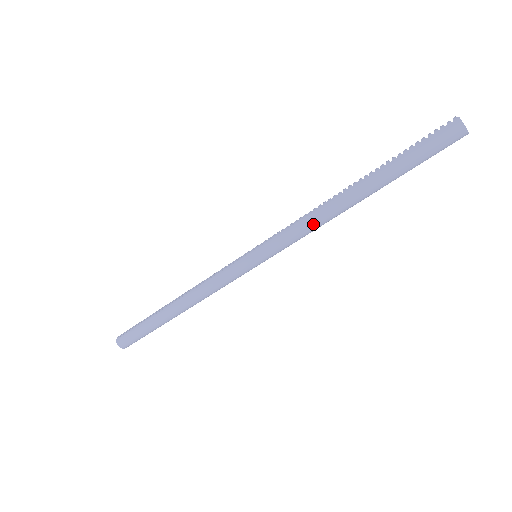
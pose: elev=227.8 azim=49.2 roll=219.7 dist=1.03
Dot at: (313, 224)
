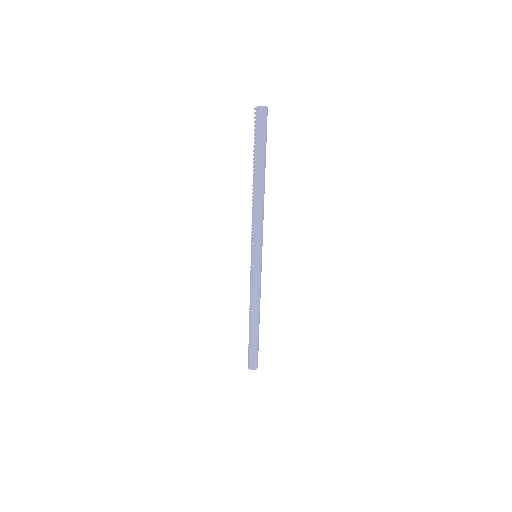
Dot at: (261, 214)
